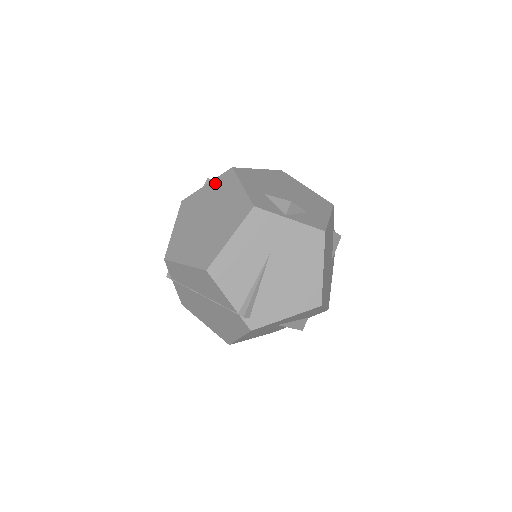
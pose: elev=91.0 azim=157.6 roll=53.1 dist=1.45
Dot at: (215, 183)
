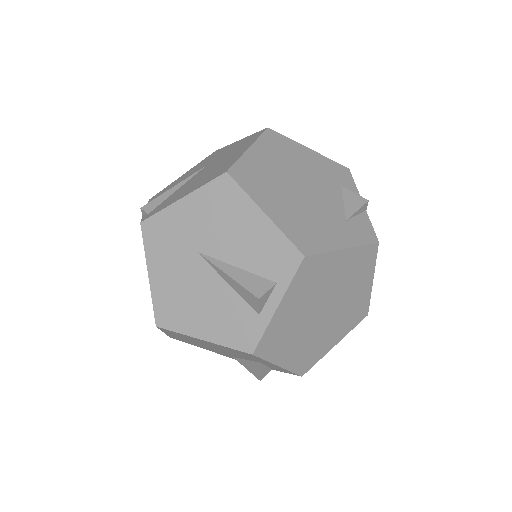
Dot at: occluded
